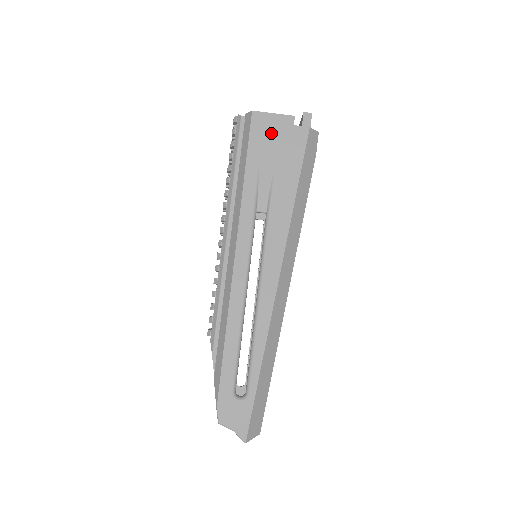
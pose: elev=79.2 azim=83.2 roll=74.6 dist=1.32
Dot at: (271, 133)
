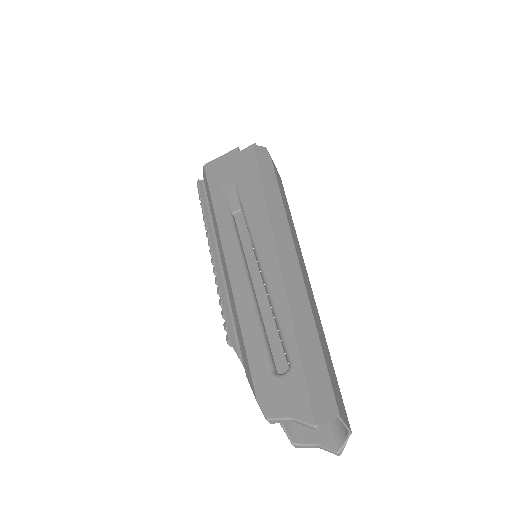
Dot at: (223, 166)
